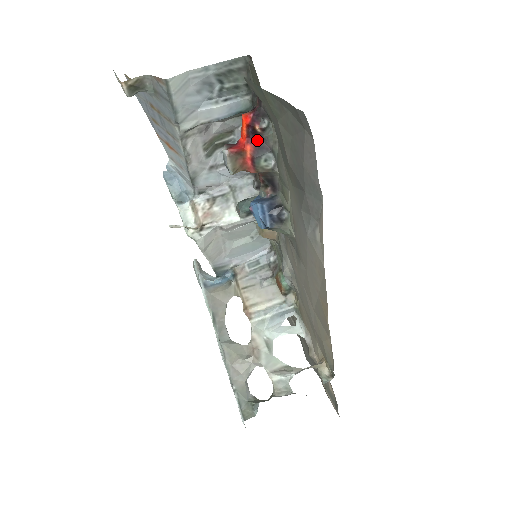
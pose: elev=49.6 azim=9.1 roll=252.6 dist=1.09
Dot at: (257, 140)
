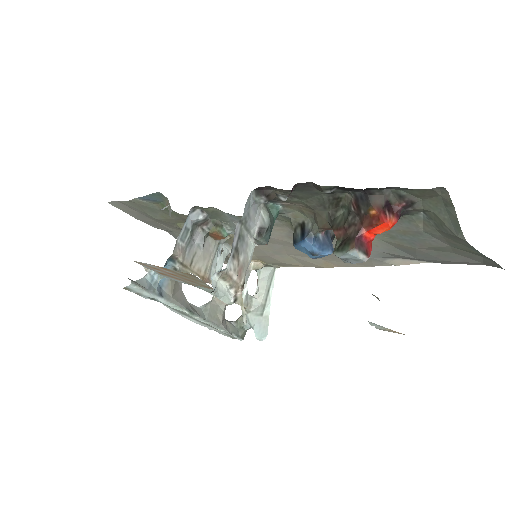
Dot at: occluded
